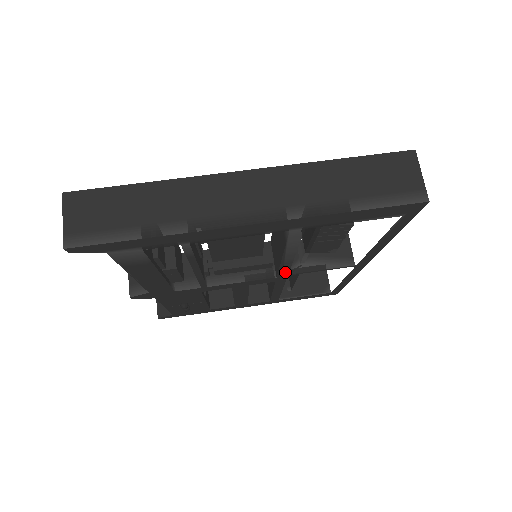
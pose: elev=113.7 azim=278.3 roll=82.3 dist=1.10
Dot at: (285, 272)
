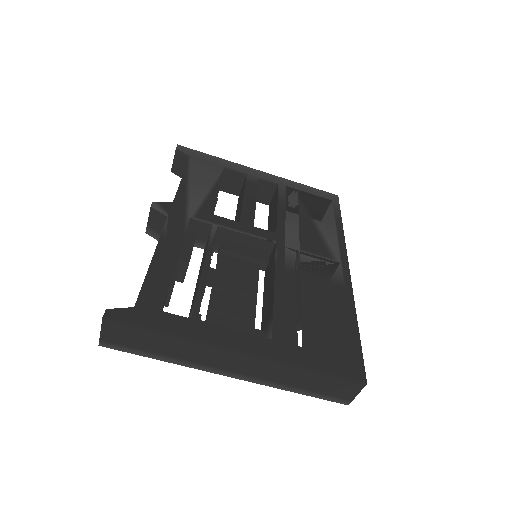
Dot at: occluded
